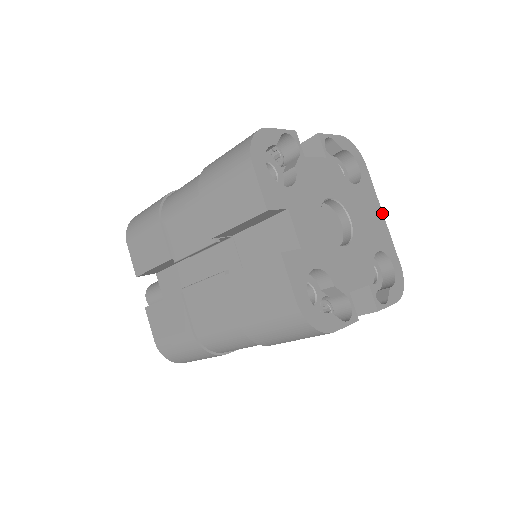
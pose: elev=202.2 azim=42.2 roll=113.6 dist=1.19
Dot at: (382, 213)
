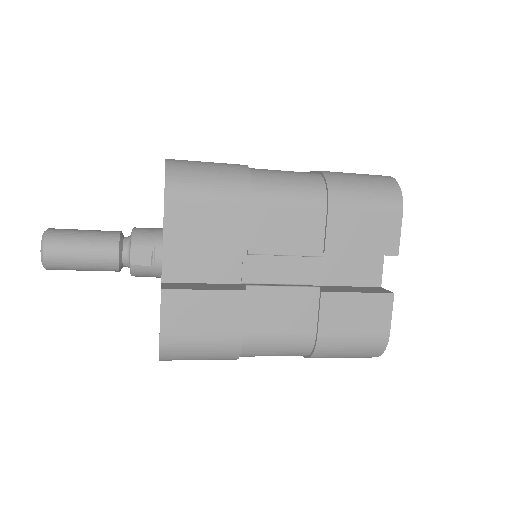
Dot at: occluded
